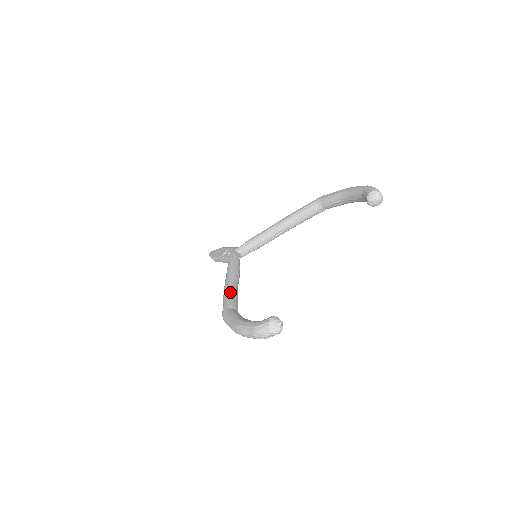
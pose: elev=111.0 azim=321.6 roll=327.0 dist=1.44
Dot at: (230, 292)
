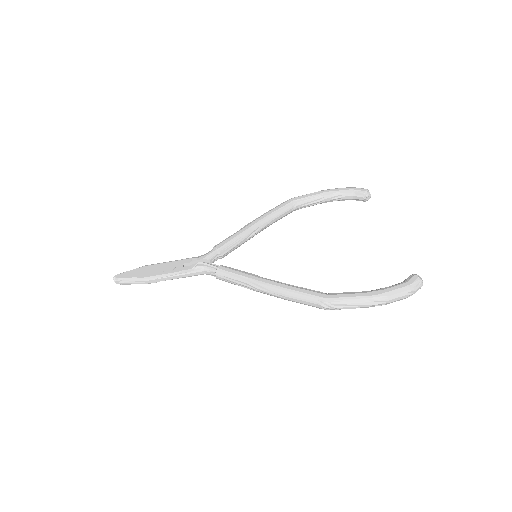
Dot at: (293, 285)
